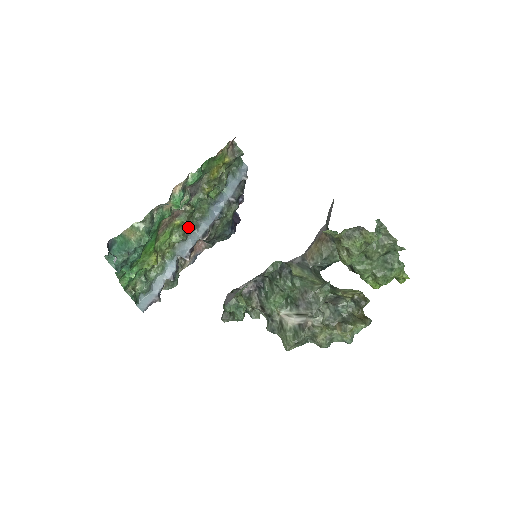
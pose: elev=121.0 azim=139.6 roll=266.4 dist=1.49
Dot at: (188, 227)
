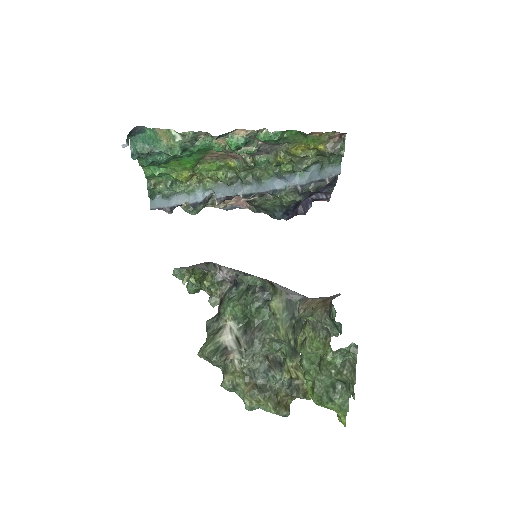
Dot at: (239, 176)
